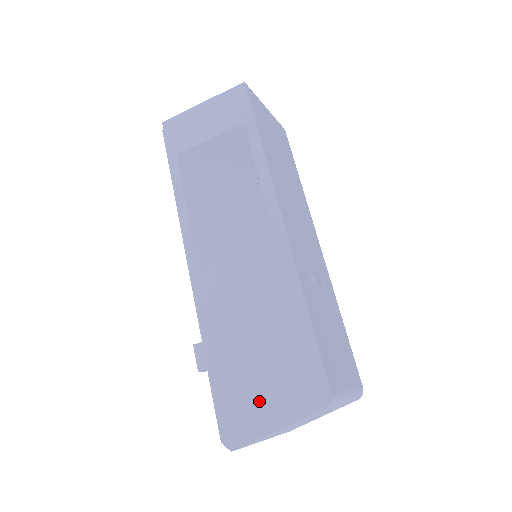
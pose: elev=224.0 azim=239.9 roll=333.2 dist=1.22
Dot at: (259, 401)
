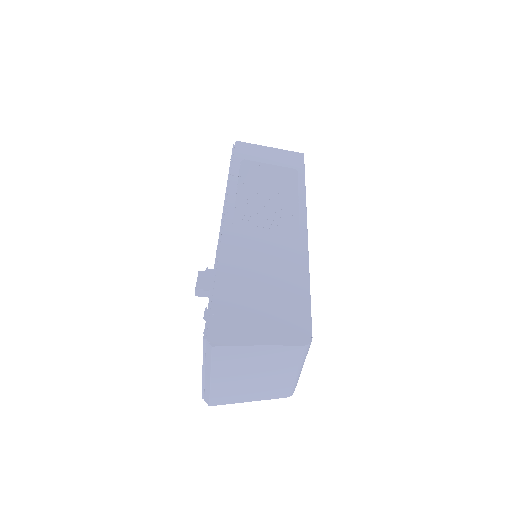
Dot at: (251, 321)
